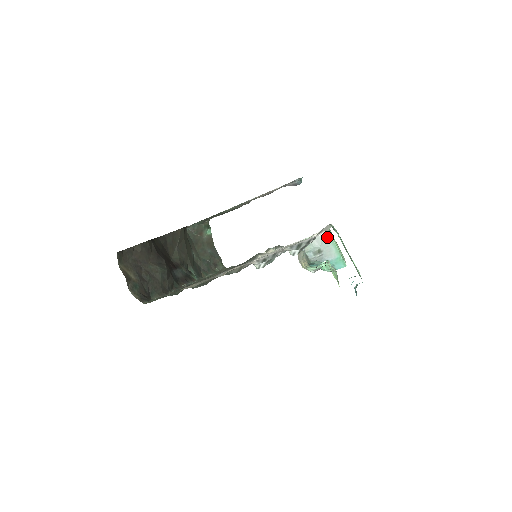
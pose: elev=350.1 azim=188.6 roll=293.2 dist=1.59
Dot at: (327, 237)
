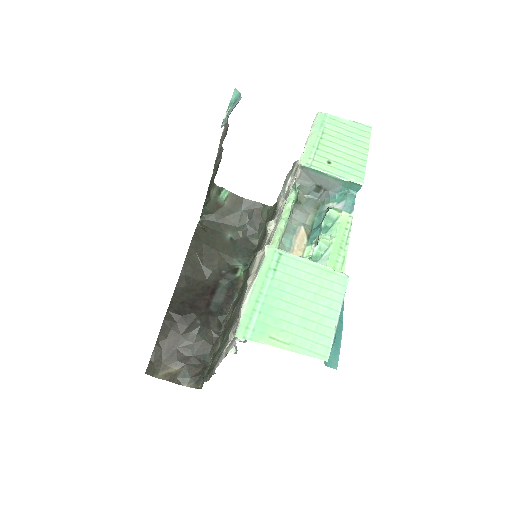
Dot at: (310, 172)
